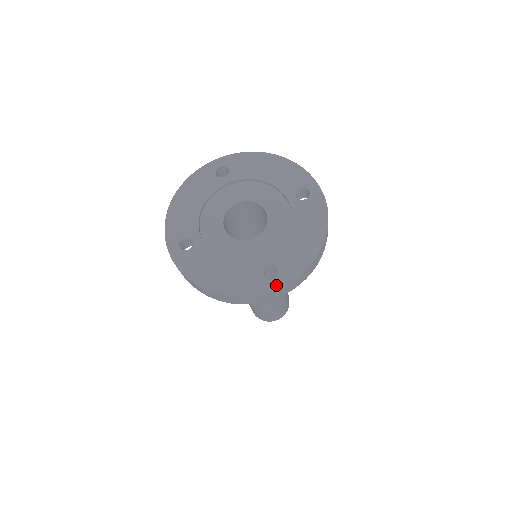
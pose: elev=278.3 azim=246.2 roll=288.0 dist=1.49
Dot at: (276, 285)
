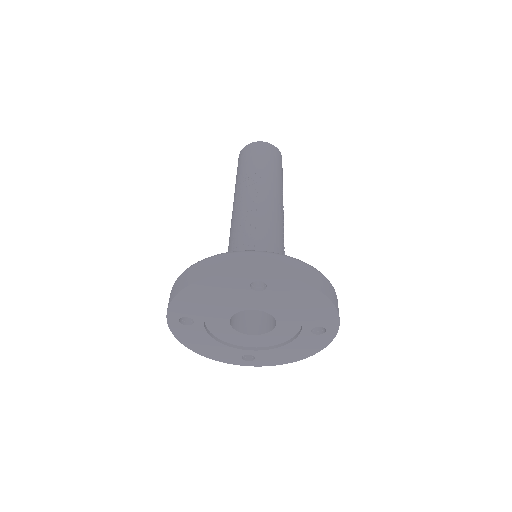
Dot at: (247, 365)
